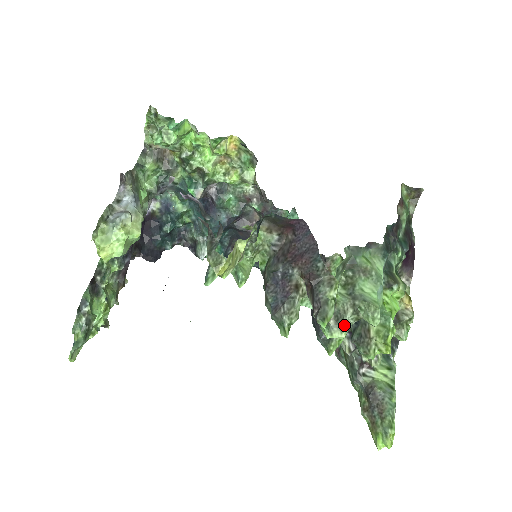
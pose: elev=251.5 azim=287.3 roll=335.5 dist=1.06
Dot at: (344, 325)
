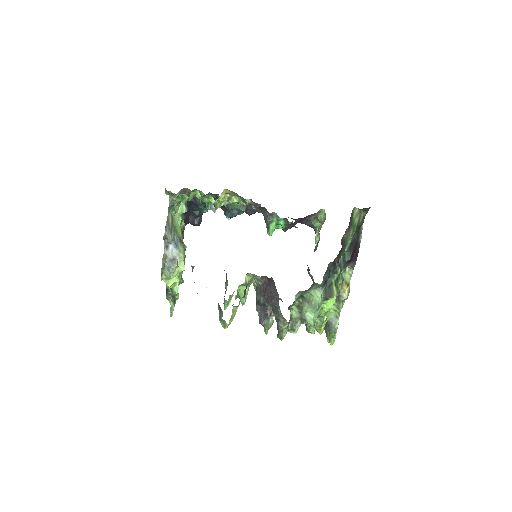
Dot at: (296, 328)
